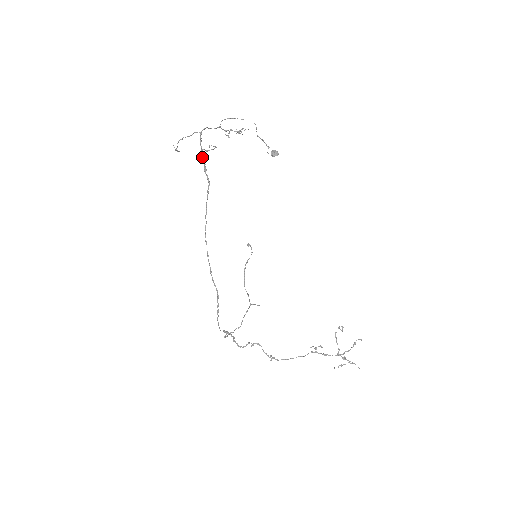
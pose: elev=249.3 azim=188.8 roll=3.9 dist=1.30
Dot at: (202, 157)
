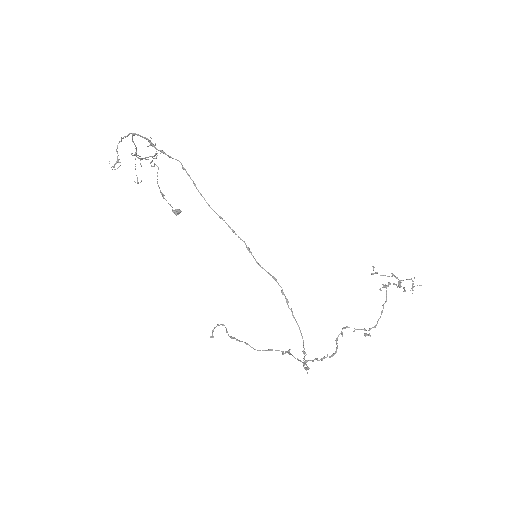
Dot at: (153, 146)
